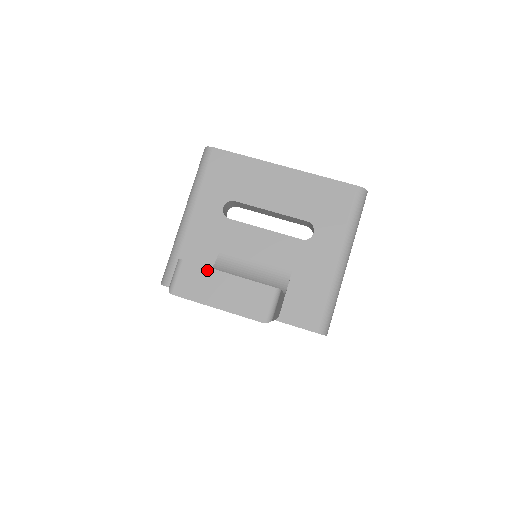
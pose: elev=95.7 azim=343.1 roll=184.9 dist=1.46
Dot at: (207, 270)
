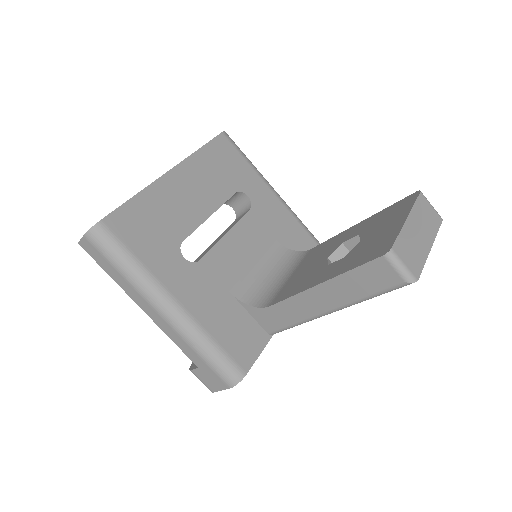
Dot at: (403, 233)
